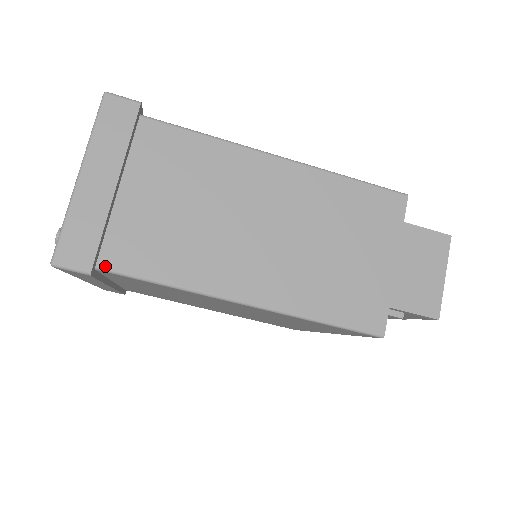
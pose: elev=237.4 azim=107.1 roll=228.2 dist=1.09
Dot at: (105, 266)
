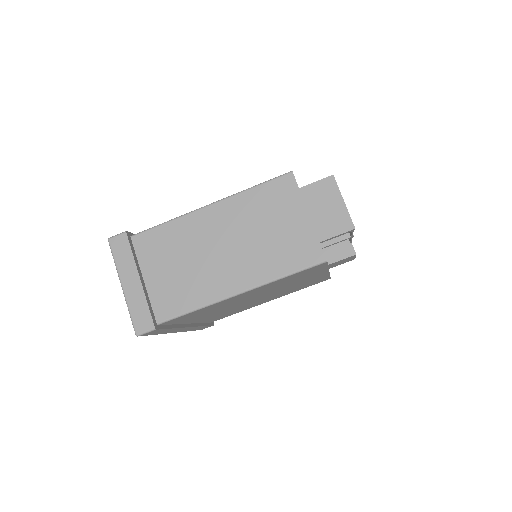
Dot at: (161, 321)
